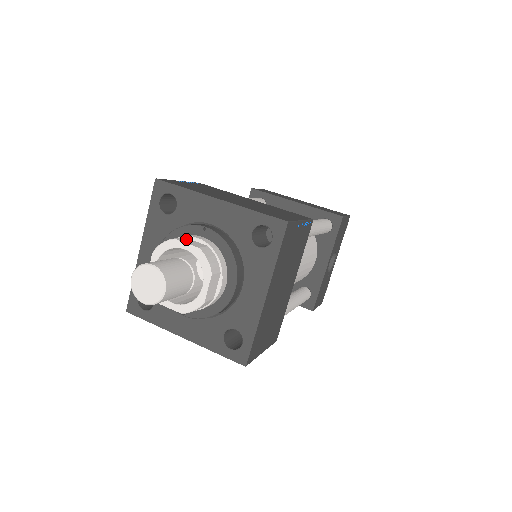
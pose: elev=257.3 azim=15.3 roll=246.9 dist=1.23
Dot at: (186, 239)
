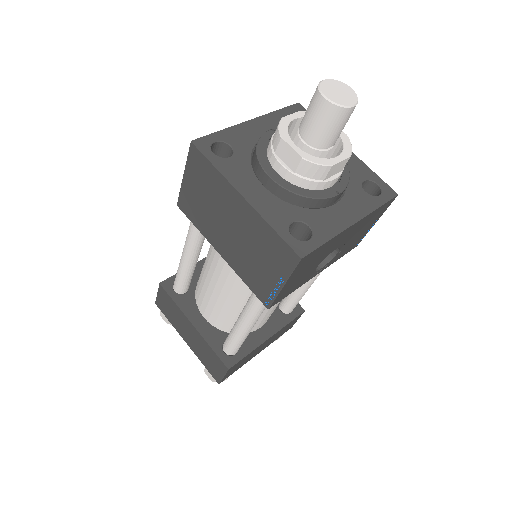
Dot at: occluded
